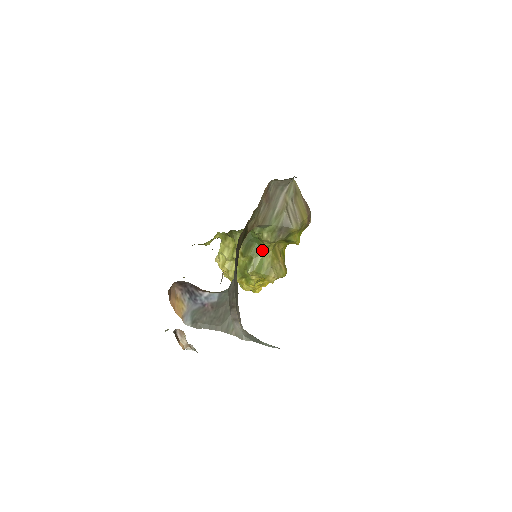
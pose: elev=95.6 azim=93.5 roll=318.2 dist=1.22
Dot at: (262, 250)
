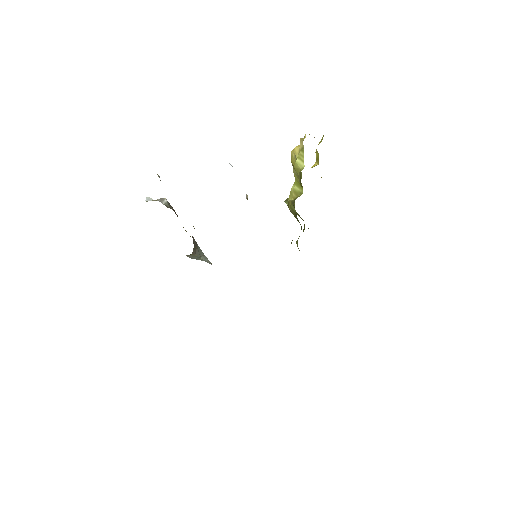
Dot at: occluded
